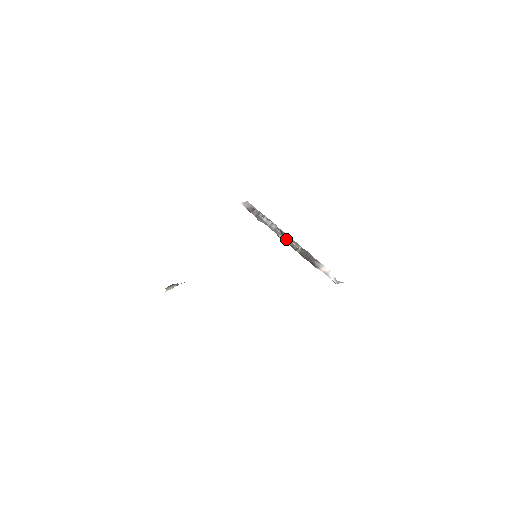
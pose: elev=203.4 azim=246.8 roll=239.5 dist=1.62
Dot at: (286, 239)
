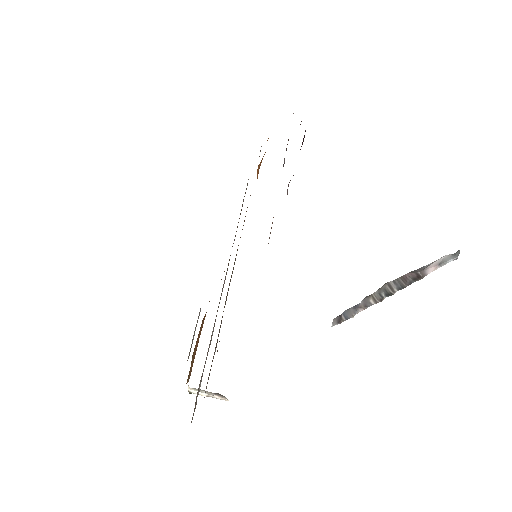
Dot at: (376, 293)
